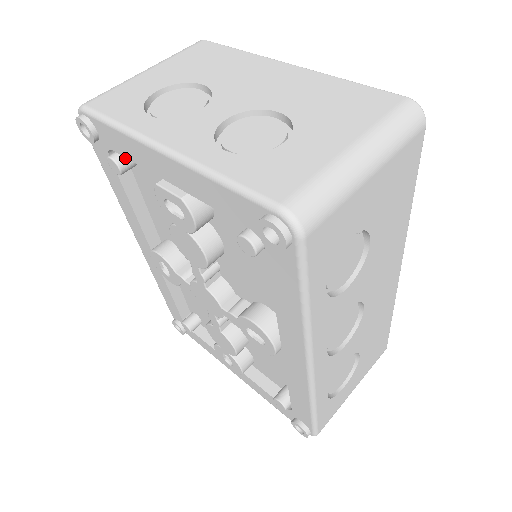
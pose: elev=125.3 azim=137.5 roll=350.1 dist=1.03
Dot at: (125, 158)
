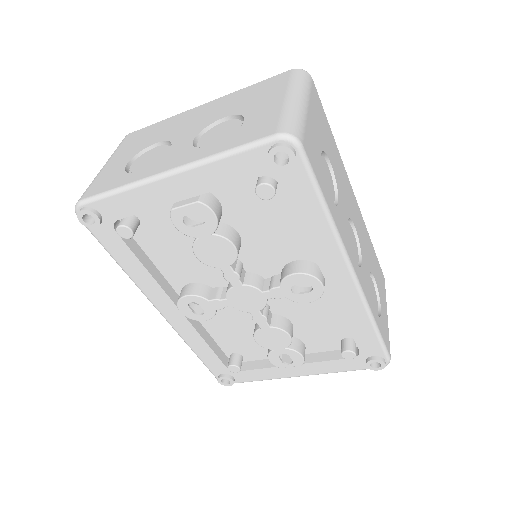
Dot at: (130, 221)
